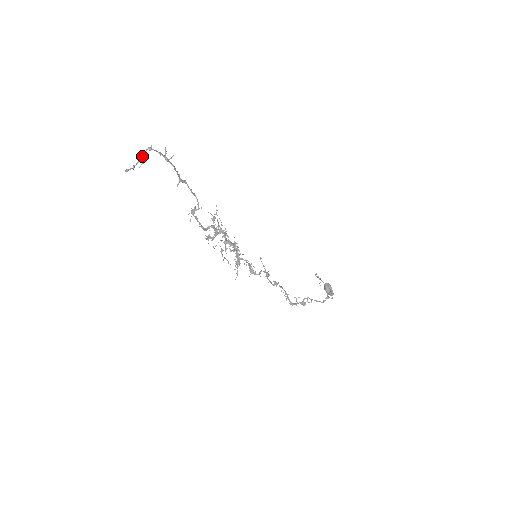
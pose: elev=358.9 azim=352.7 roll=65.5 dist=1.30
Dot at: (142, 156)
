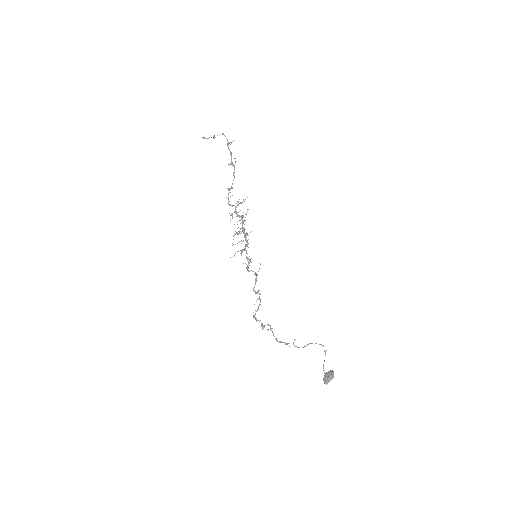
Dot at: occluded
